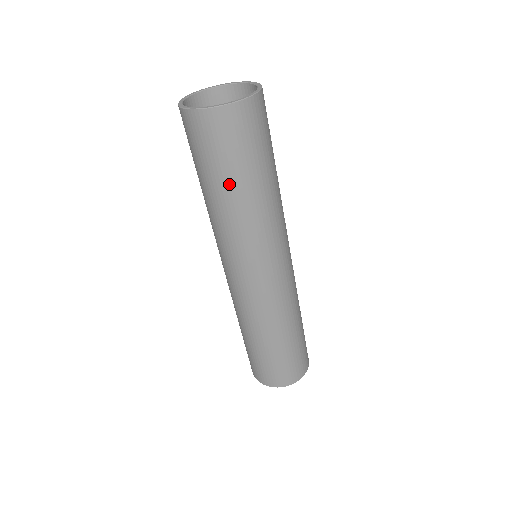
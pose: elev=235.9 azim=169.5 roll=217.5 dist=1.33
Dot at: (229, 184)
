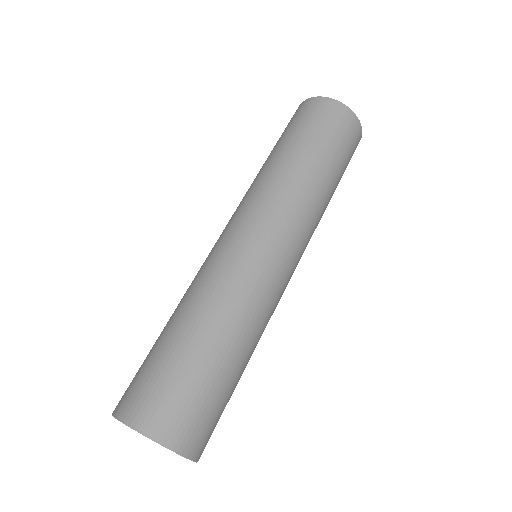
Dot at: (327, 161)
